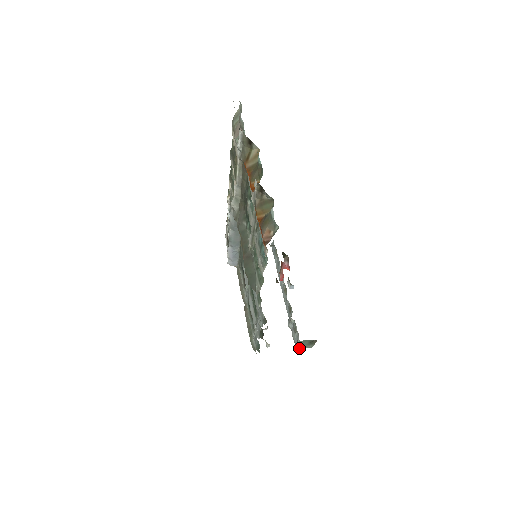
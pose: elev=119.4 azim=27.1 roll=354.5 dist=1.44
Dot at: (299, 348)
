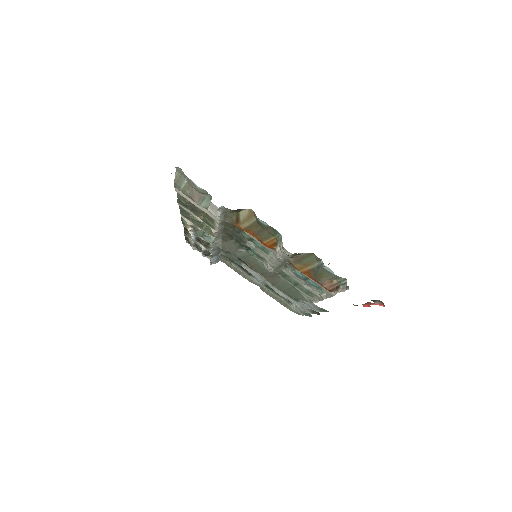
Dot at: occluded
